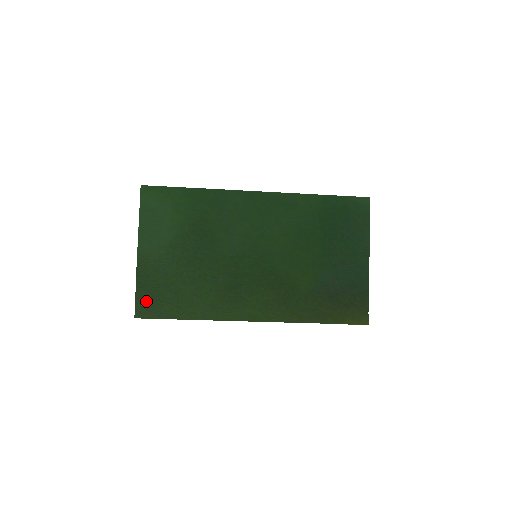
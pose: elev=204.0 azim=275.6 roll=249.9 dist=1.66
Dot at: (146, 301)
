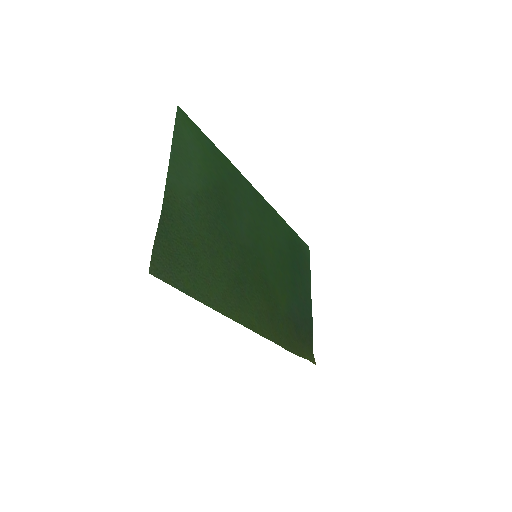
Dot at: (164, 254)
